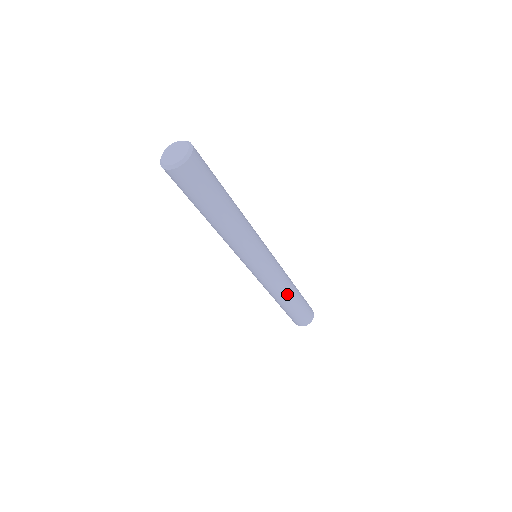
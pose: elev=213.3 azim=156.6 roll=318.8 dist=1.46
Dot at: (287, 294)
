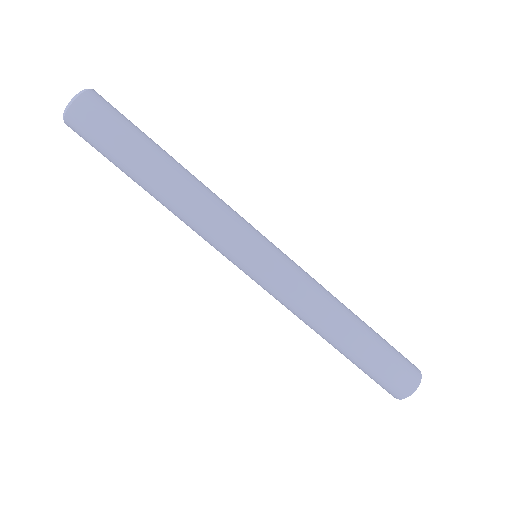
Dot at: (338, 313)
